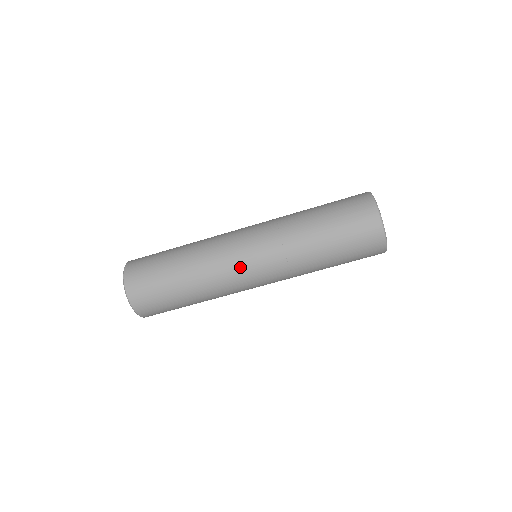
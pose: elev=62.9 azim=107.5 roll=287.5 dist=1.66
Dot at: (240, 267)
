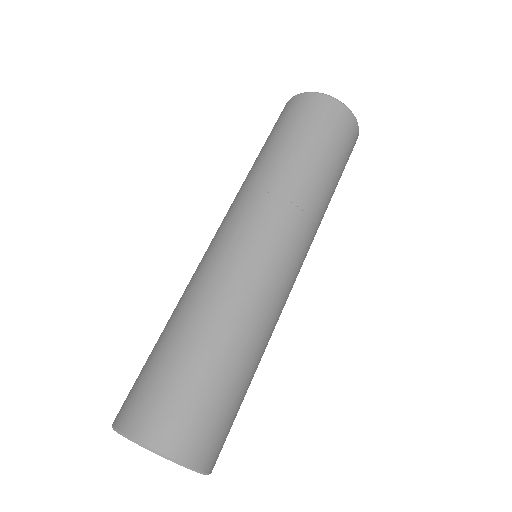
Dot at: (247, 253)
